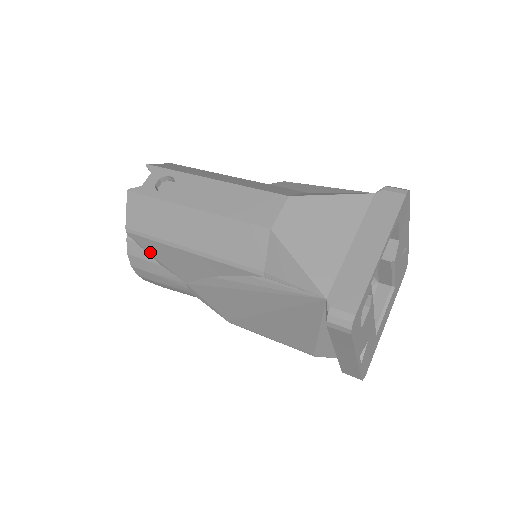
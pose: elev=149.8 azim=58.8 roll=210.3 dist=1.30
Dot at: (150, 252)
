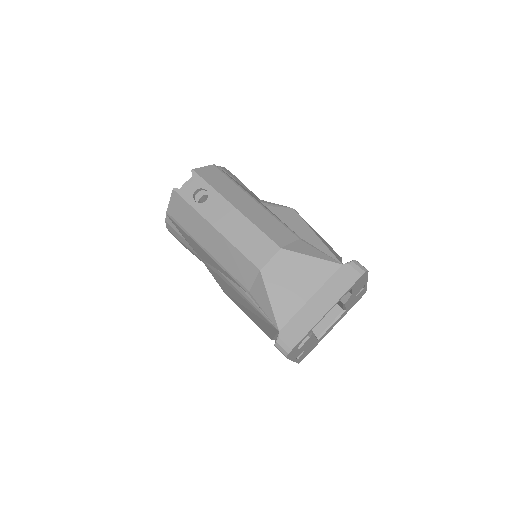
Dot at: (181, 232)
